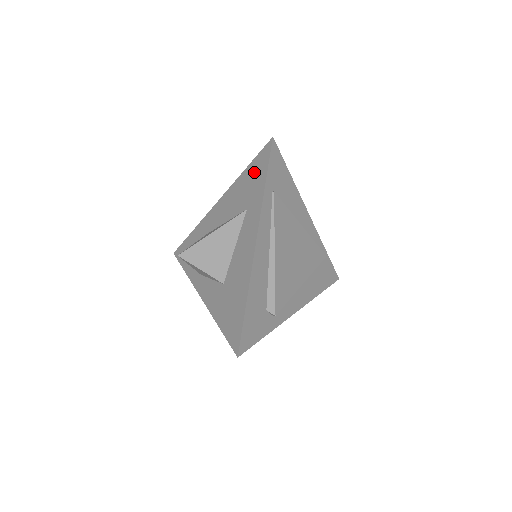
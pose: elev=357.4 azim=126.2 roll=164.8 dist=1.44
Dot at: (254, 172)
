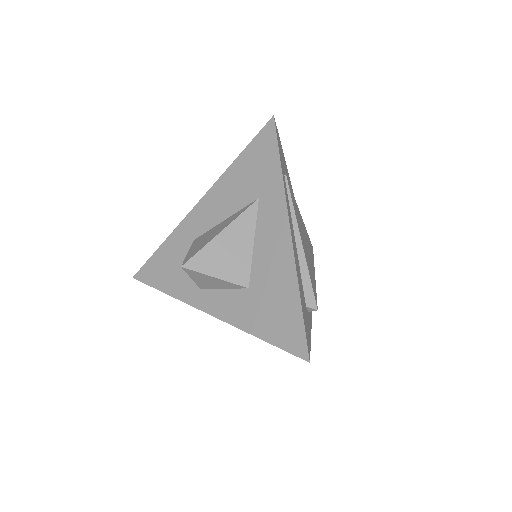
Dot at: (256, 157)
